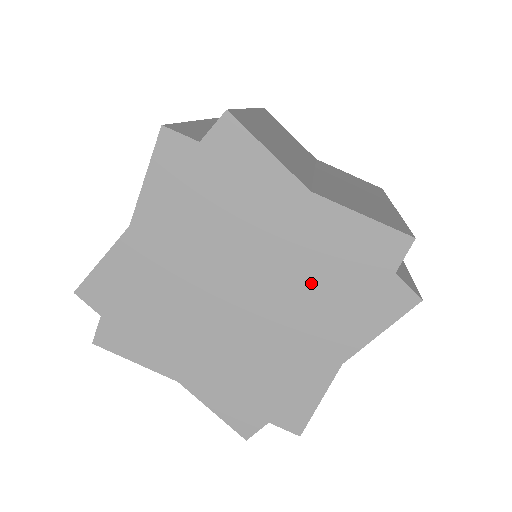
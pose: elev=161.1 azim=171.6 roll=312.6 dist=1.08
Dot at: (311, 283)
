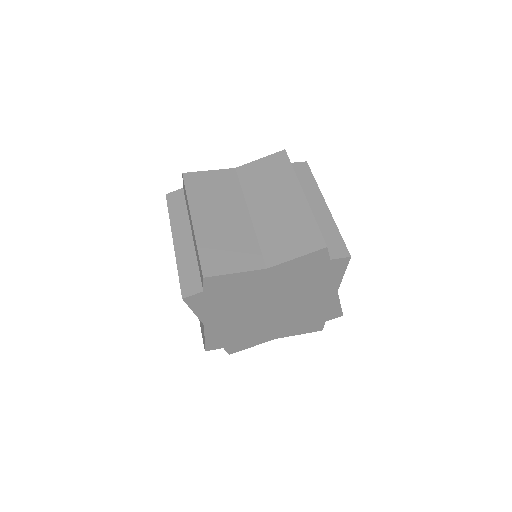
Dot at: (298, 285)
